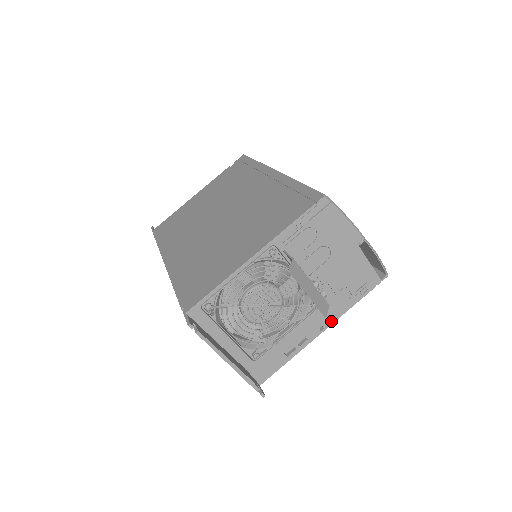
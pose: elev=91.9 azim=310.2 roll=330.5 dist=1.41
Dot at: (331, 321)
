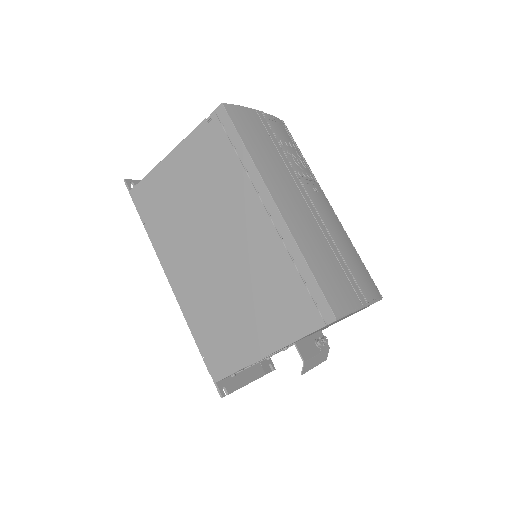
Dot at: occluded
